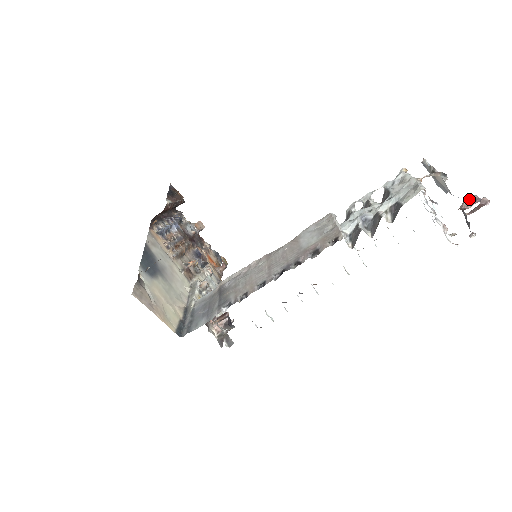
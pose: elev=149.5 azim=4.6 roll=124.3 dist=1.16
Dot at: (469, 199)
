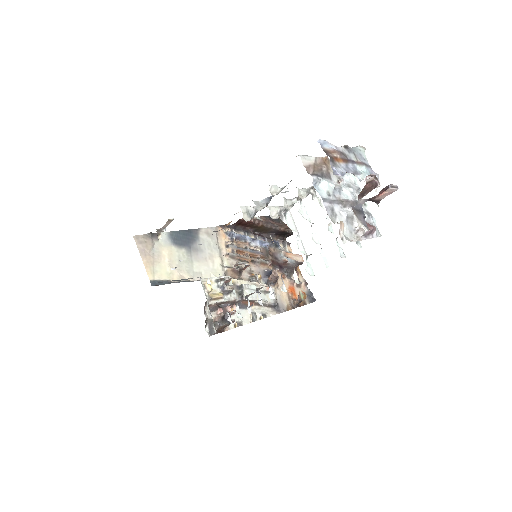
Dot at: (383, 188)
